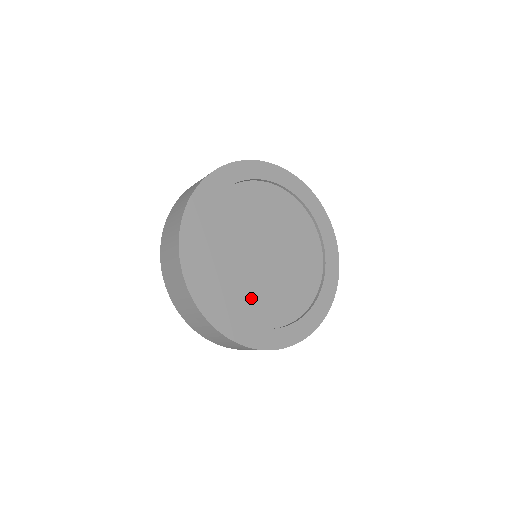
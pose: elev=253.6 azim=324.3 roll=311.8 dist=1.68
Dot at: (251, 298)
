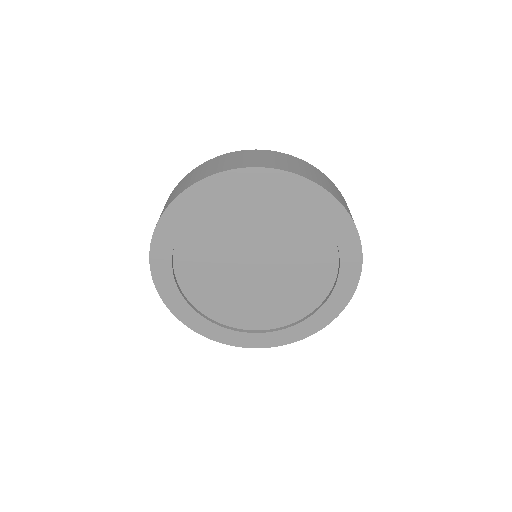
Dot at: (270, 308)
